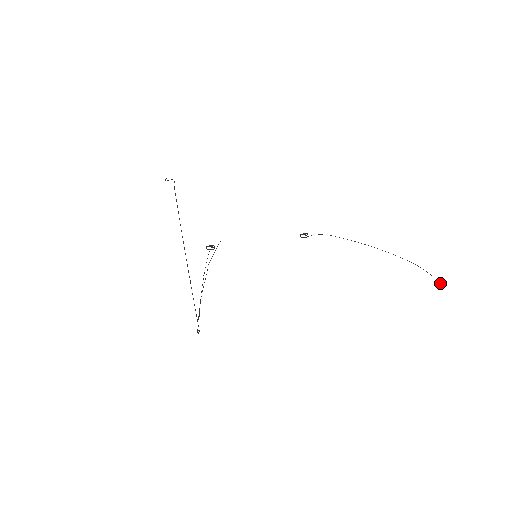
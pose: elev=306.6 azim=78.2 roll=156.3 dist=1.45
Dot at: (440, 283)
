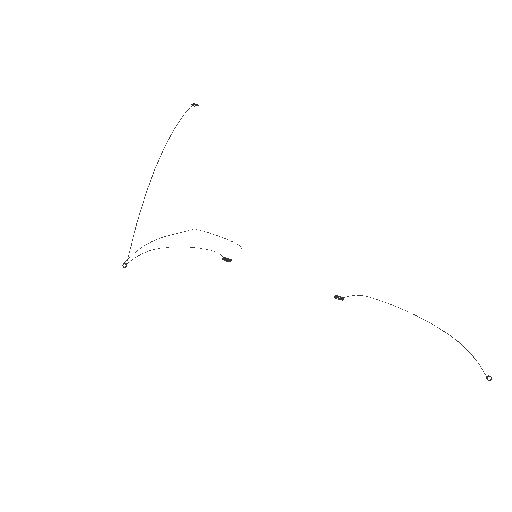
Dot at: (487, 376)
